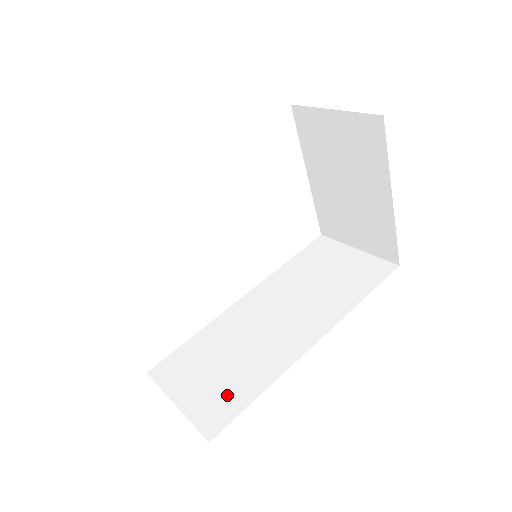
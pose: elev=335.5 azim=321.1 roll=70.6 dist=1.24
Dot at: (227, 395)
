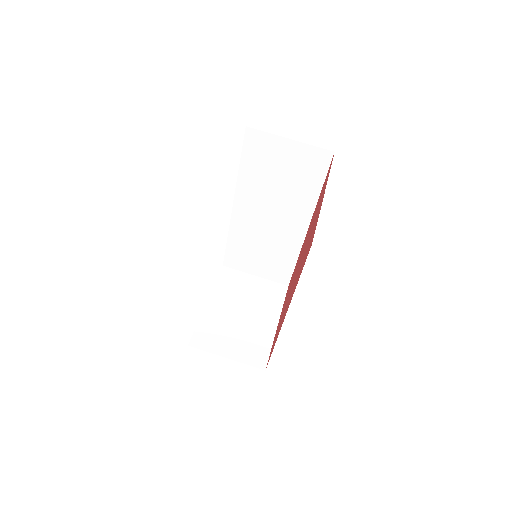
Dot at: (279, 266)
